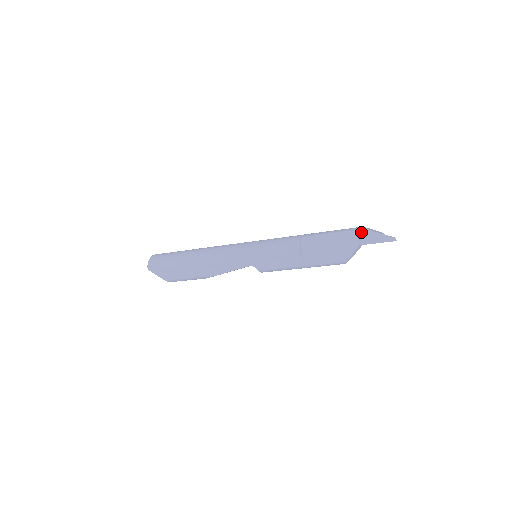
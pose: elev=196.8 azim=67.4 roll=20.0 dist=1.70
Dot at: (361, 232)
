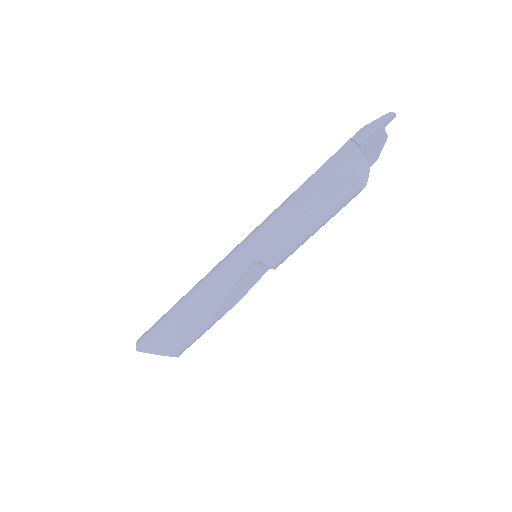
Dot at: (352, 137)
